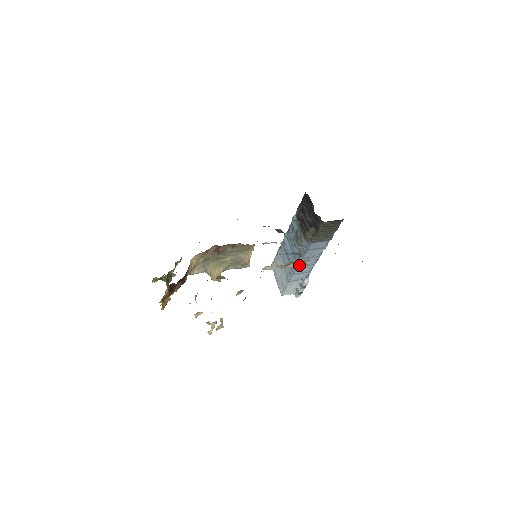
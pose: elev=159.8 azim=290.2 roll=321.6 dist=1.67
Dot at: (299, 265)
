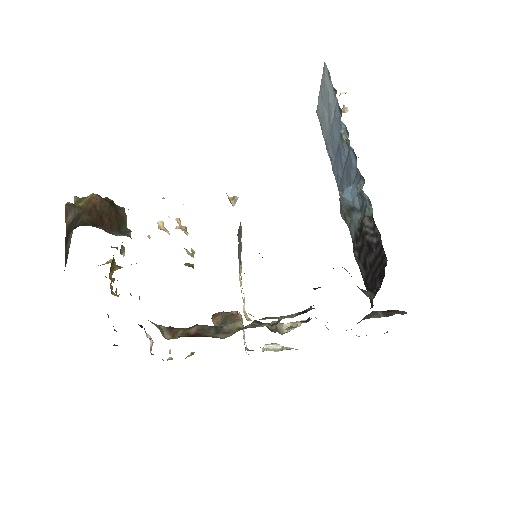
Dot at: (301, 323)
